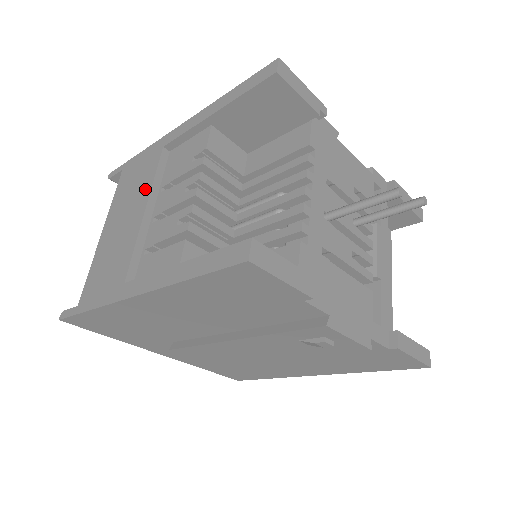
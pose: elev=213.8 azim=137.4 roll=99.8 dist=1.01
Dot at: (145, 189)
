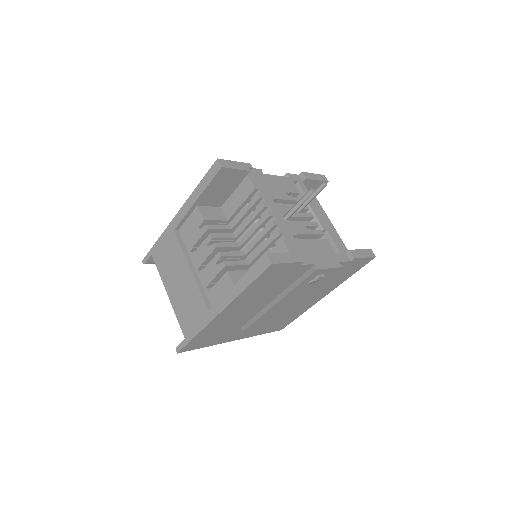
Dot at: (181, 258)
